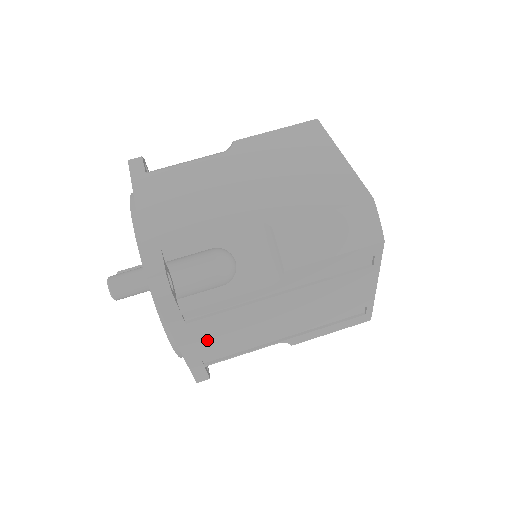
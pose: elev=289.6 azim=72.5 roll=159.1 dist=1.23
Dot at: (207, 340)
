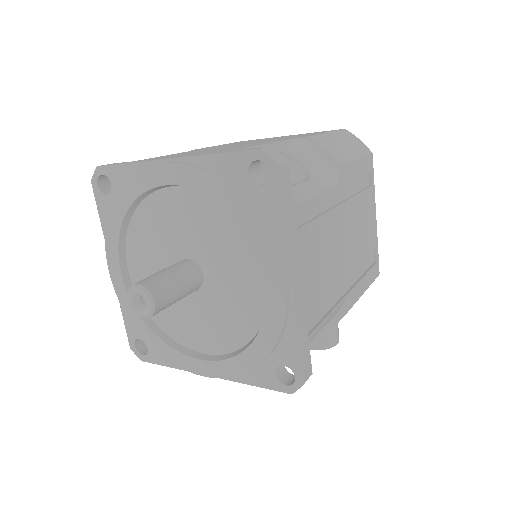
Dot at: (309, 274)
